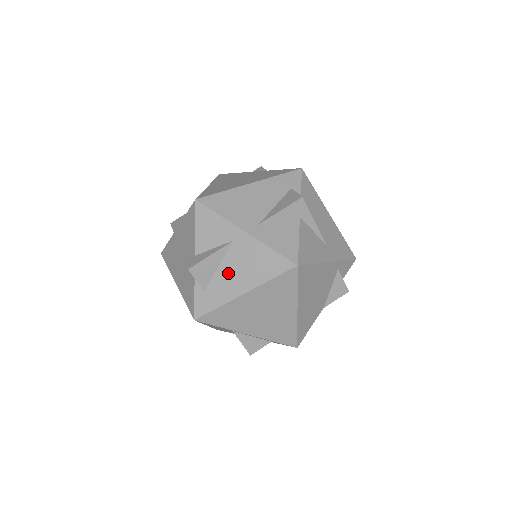
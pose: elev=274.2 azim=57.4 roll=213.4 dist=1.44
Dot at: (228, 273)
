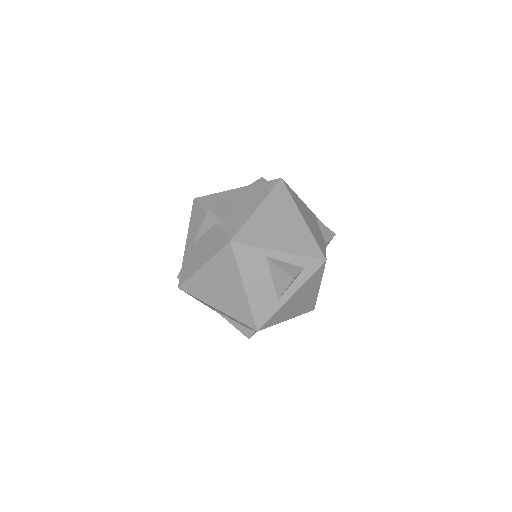
Dot at: (239, 208)
